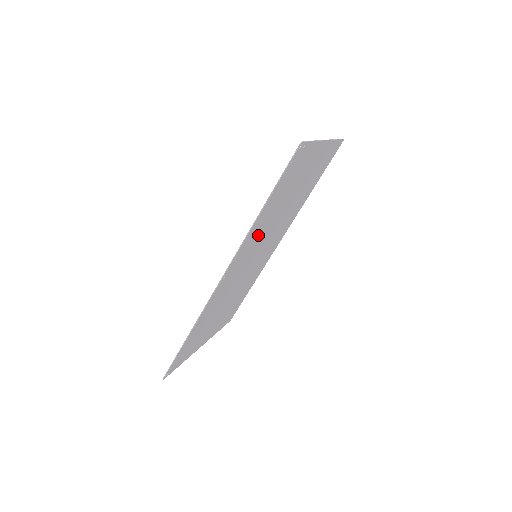
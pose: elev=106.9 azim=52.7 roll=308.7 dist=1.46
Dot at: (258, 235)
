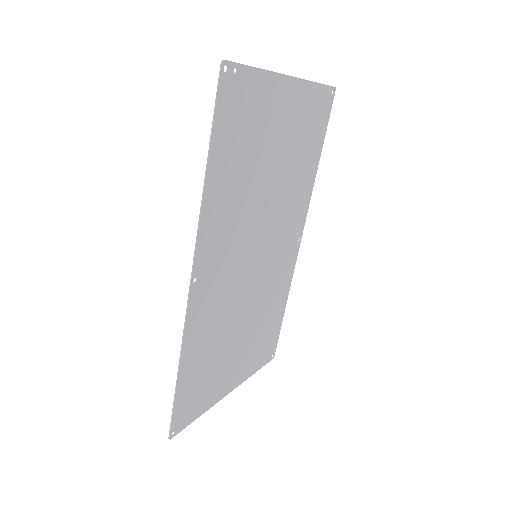
Dot at: (232, 218)
